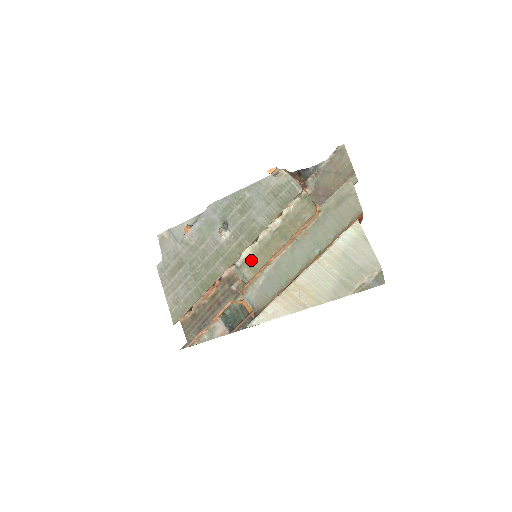
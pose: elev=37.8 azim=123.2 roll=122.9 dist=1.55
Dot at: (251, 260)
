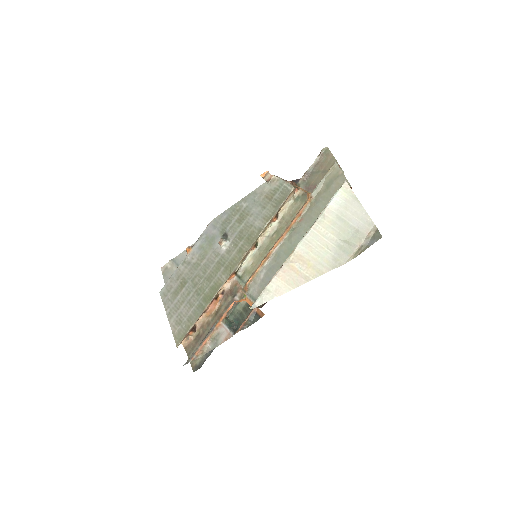
Dot at: (252, 267)
